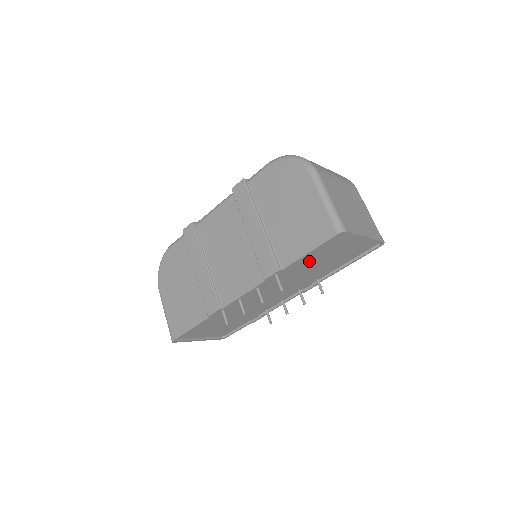
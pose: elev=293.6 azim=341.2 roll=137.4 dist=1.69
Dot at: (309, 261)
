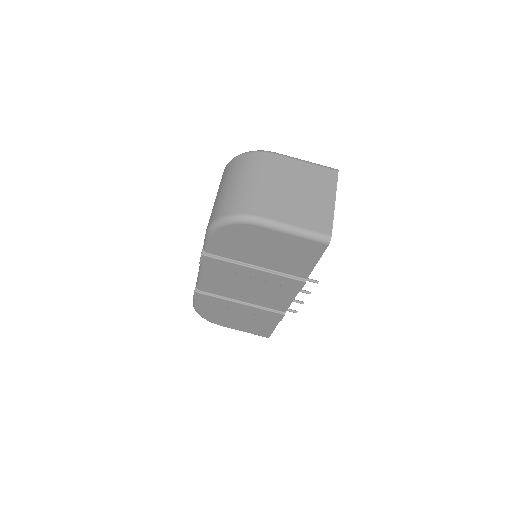
Dot at: occluded
